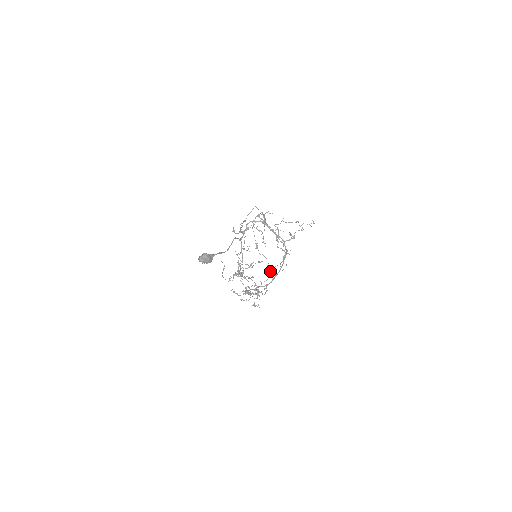
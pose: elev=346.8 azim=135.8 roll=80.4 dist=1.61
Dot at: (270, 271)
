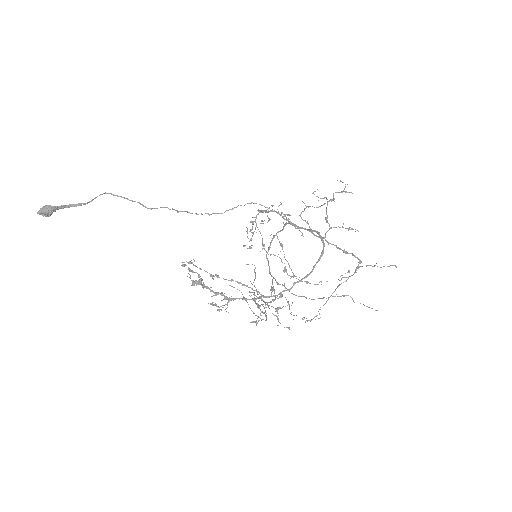
Dot at: occluded
